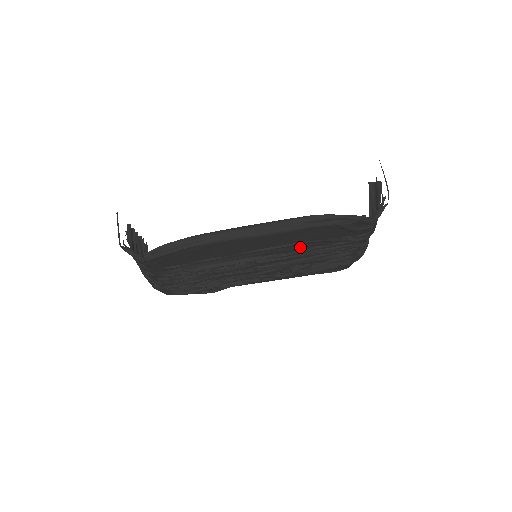
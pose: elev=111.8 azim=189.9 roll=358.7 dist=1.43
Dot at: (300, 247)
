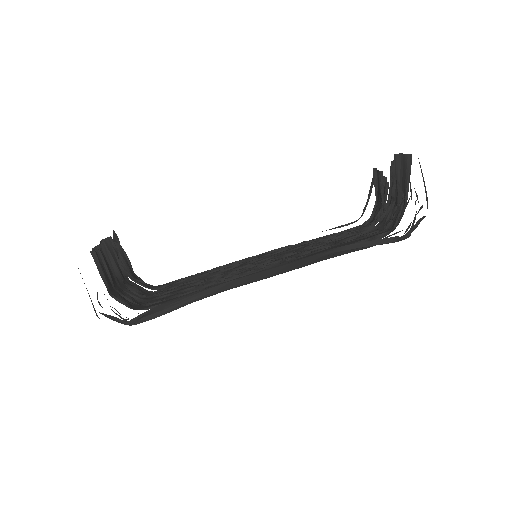
Dot at: occluded
